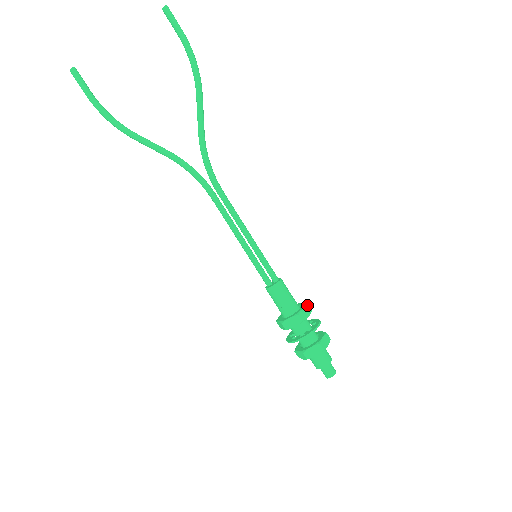
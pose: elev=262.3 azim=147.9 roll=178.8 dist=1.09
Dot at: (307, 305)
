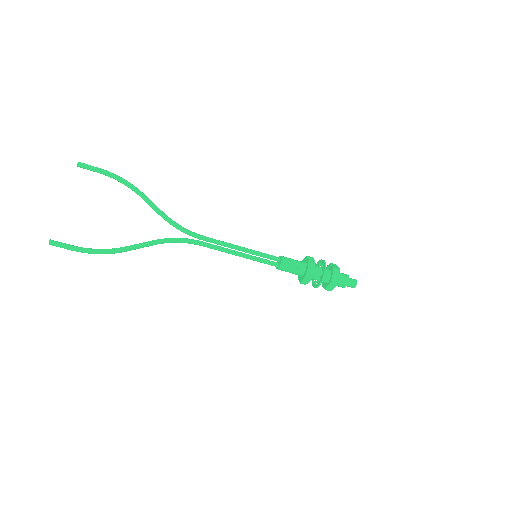
Dot at: (307, 256)
